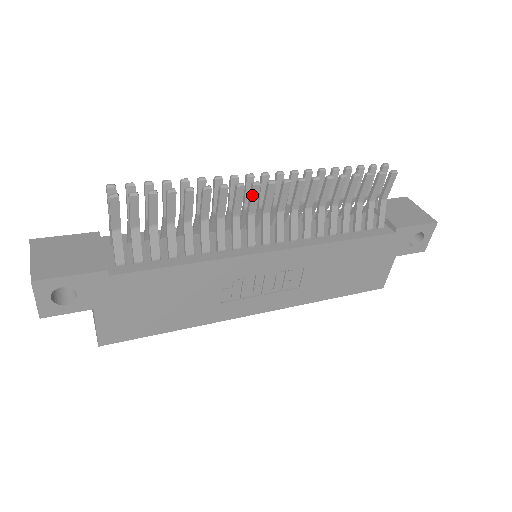
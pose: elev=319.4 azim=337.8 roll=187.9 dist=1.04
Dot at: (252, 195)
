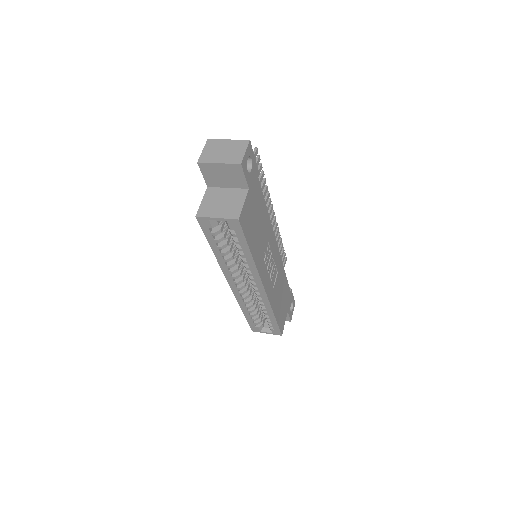
Dot at: (270, 210)
